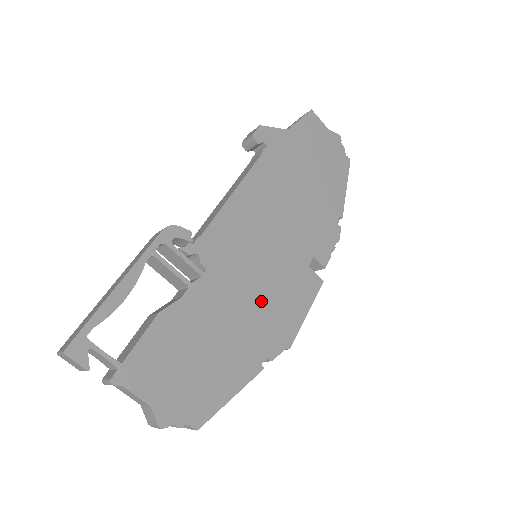
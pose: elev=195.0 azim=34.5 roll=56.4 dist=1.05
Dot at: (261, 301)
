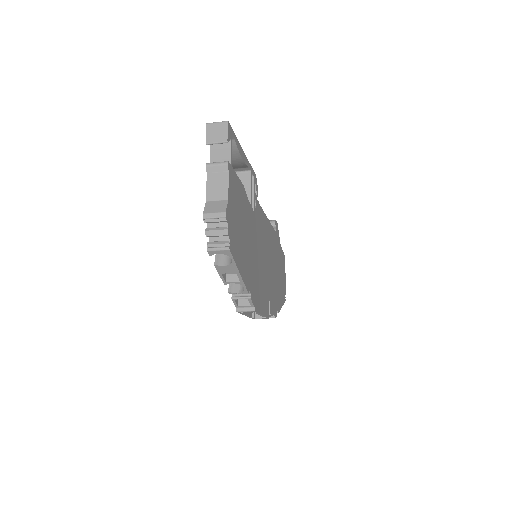
Dot at: (258, 268)
